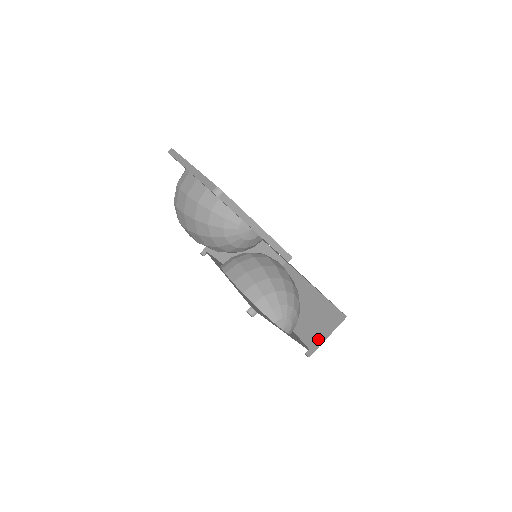
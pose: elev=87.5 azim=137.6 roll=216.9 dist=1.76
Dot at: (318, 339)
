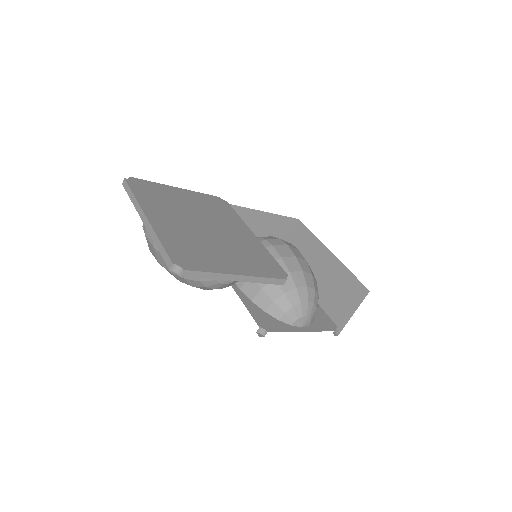
Dot at: (344, 315)
